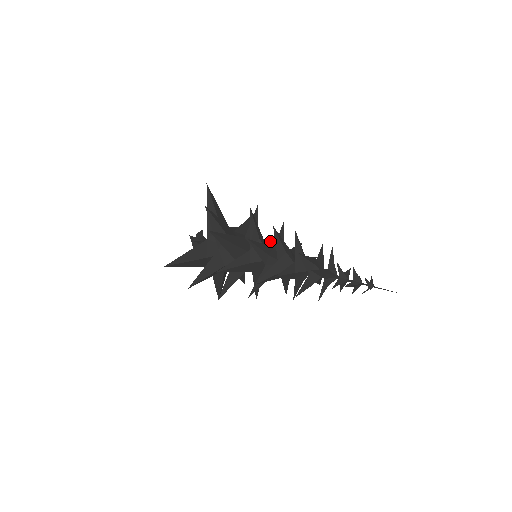
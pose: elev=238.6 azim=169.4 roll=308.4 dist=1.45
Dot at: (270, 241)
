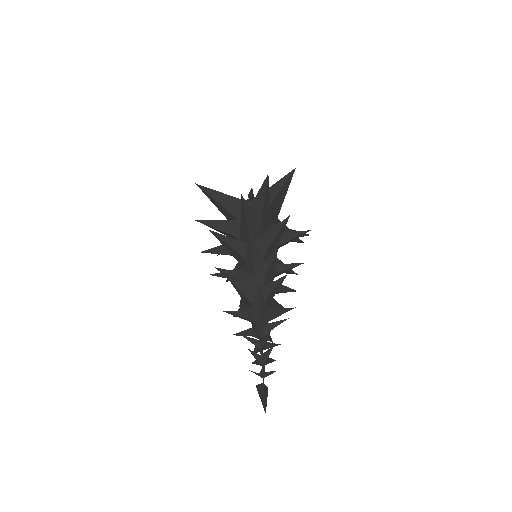
Dot at: (264, 236)
